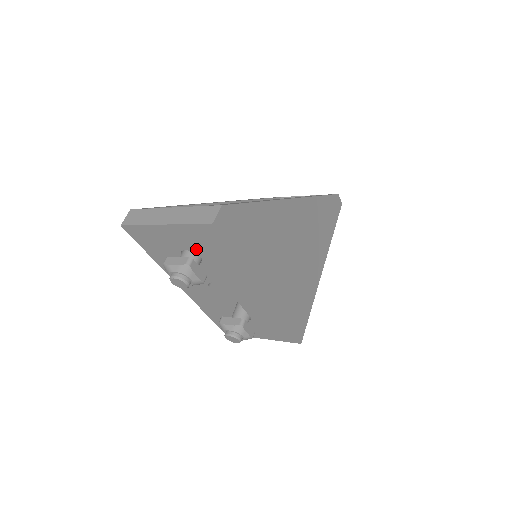
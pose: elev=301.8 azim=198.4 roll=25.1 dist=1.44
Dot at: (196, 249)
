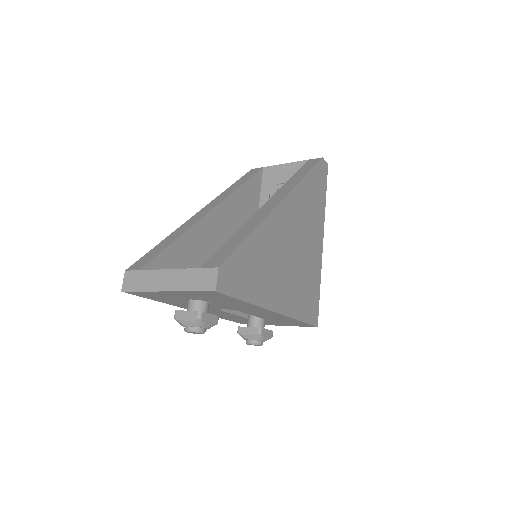
Dot at: (202, 299)
